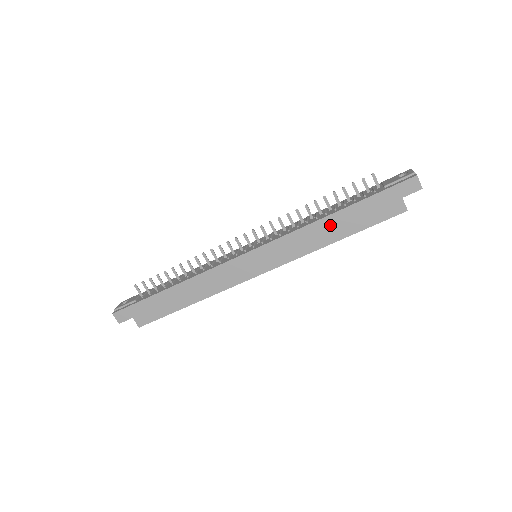
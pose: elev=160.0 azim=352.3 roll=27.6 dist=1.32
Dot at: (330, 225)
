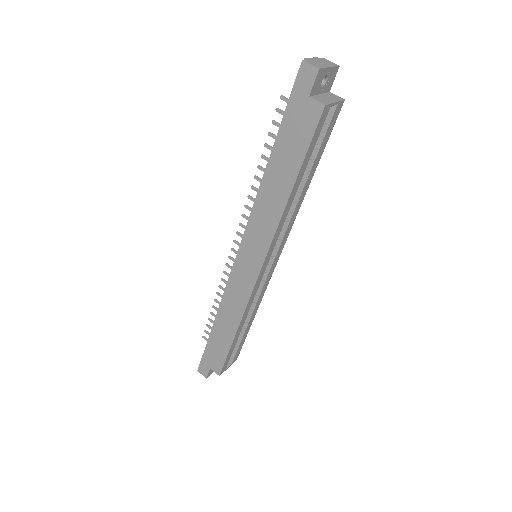
Dot at: (273, 181)
